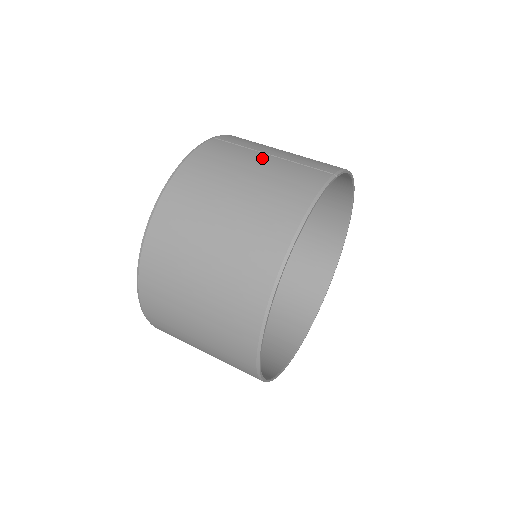
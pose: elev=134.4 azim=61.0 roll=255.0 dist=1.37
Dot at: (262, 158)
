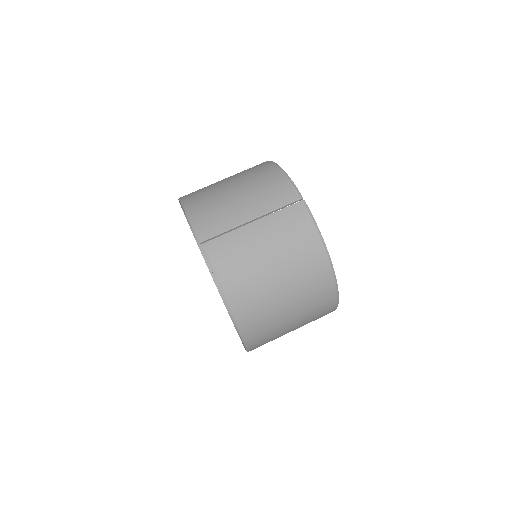
Dot at: (255, 231)
